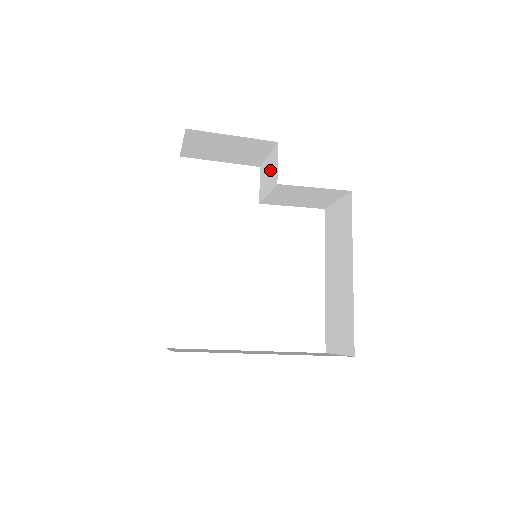
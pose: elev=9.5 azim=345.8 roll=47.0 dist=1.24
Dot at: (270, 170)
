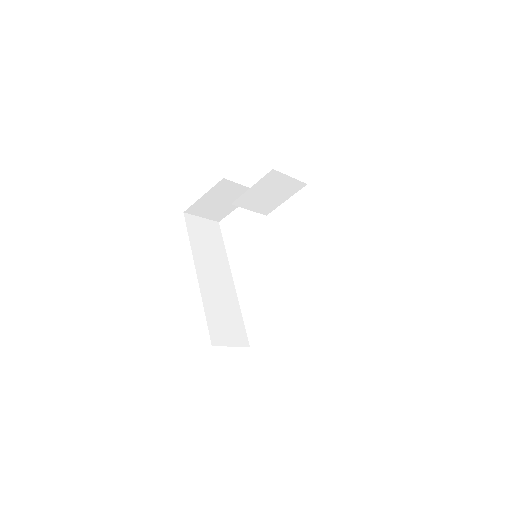
Dot at: occluded
